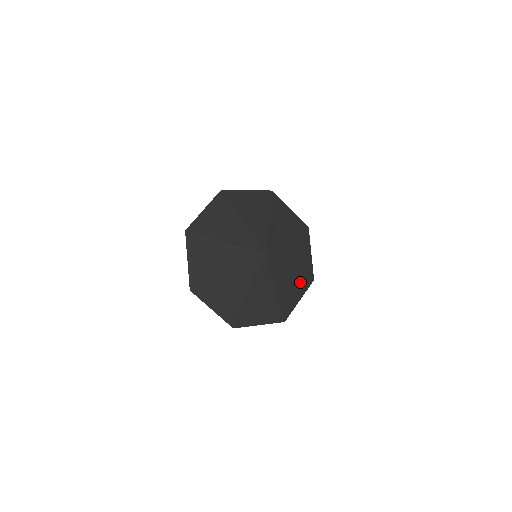
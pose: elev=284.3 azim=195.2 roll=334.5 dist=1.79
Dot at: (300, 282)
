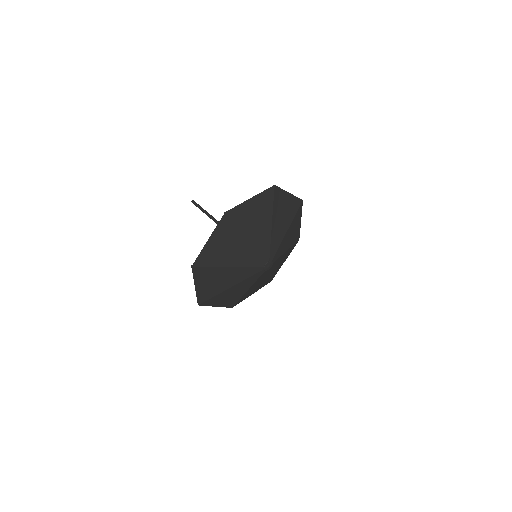
Dot at: (289, 251)
